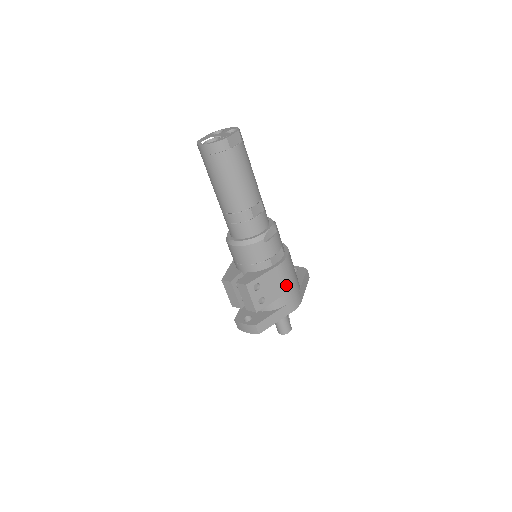
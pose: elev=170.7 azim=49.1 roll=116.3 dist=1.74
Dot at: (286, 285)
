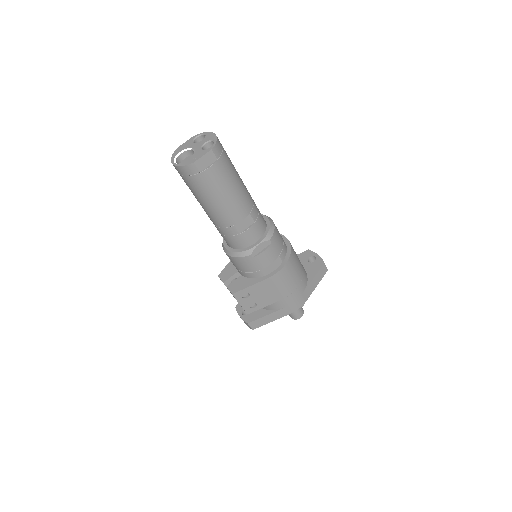
Dot at: (282, 292)
